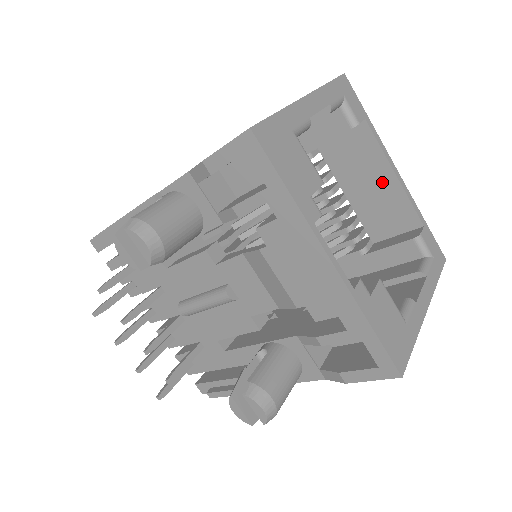
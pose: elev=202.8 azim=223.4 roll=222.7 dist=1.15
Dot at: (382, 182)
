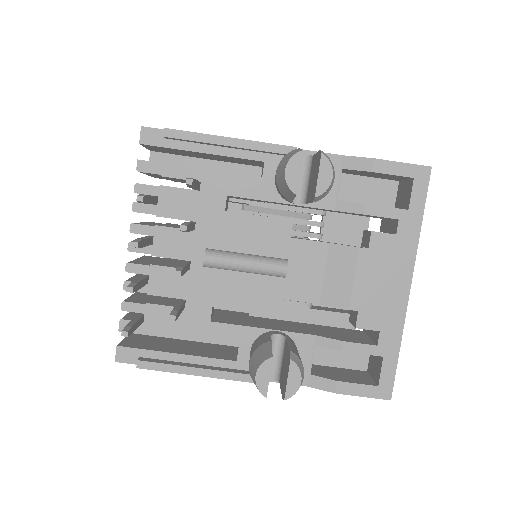
Dot at: occluded
